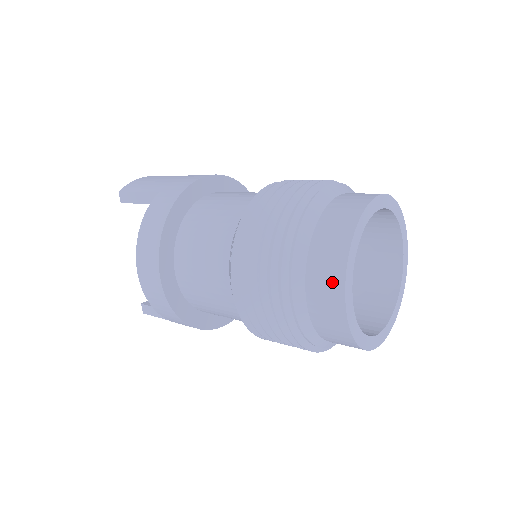
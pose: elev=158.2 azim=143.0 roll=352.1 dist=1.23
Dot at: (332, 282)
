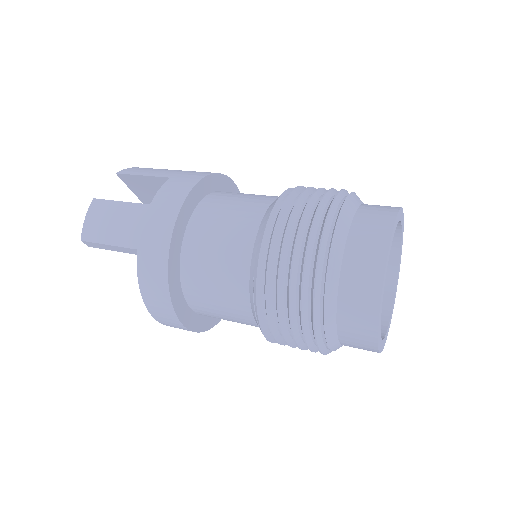
Dot at: (365, 342)
